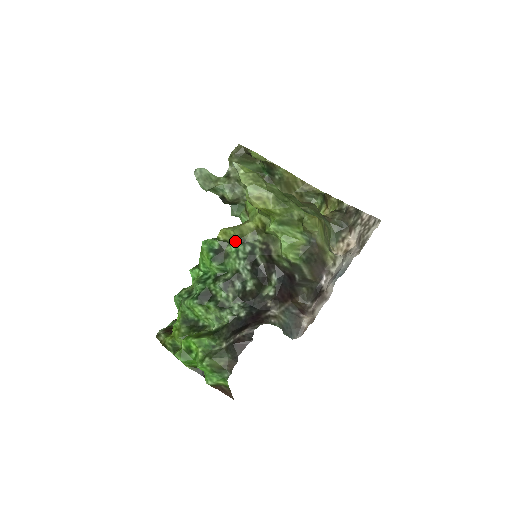
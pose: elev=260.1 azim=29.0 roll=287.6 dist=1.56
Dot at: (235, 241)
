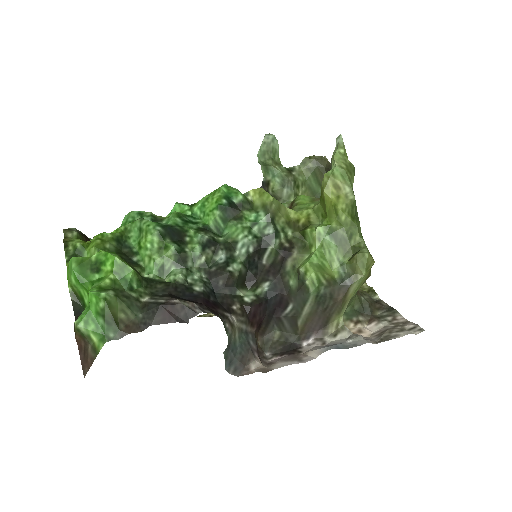
Dot at: (263, 211)
